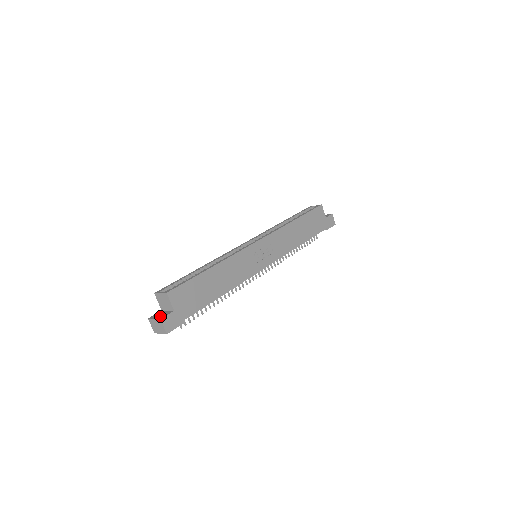
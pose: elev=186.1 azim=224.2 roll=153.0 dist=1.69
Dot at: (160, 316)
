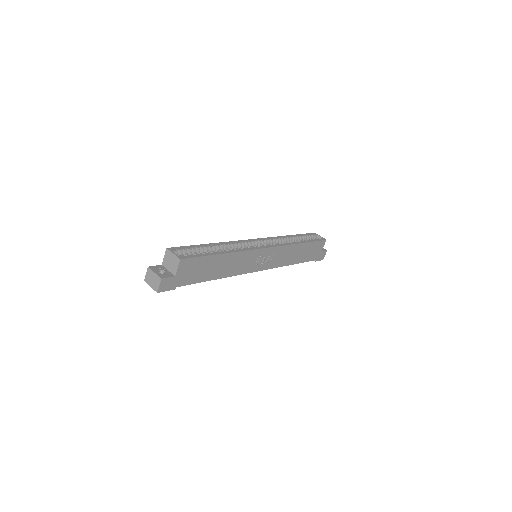
Dot at: occluded
